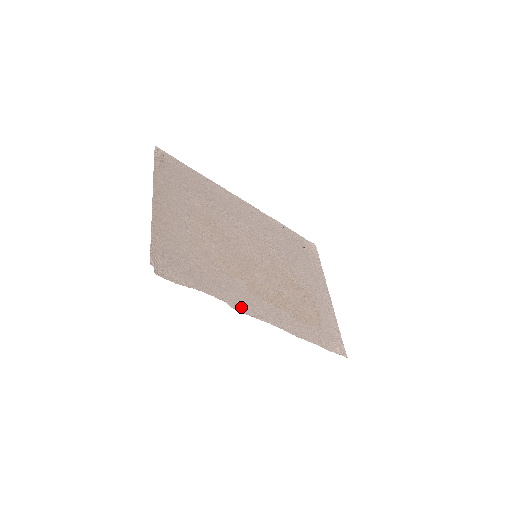
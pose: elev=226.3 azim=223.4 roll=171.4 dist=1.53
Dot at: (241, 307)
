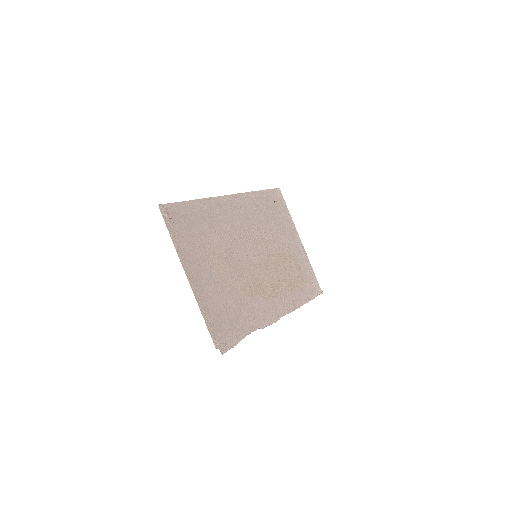
Dot at: (266, 322)
